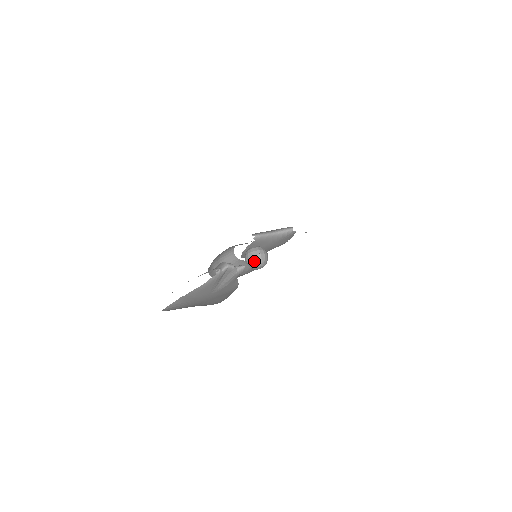
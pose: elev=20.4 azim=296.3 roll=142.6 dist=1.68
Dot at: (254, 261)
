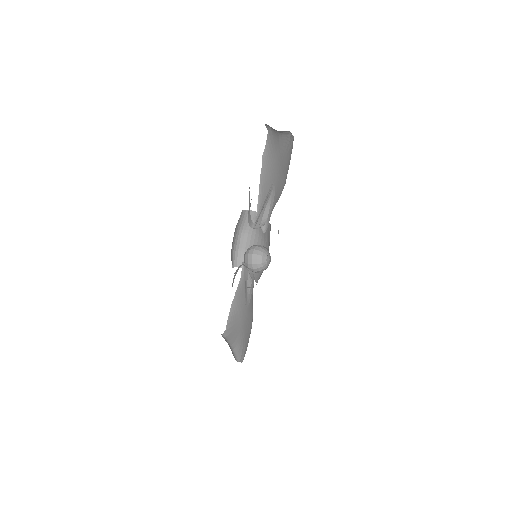
Dot at: (261, 248)
